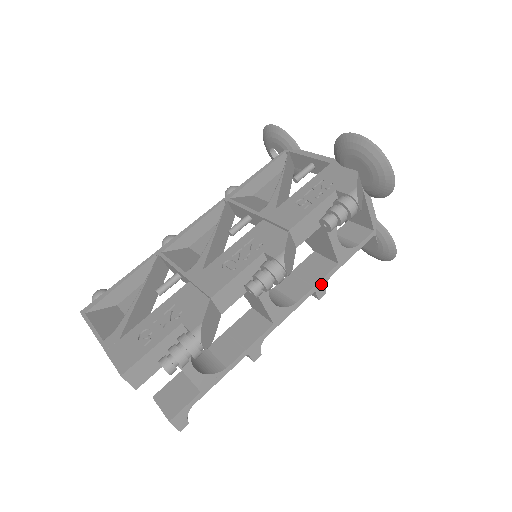
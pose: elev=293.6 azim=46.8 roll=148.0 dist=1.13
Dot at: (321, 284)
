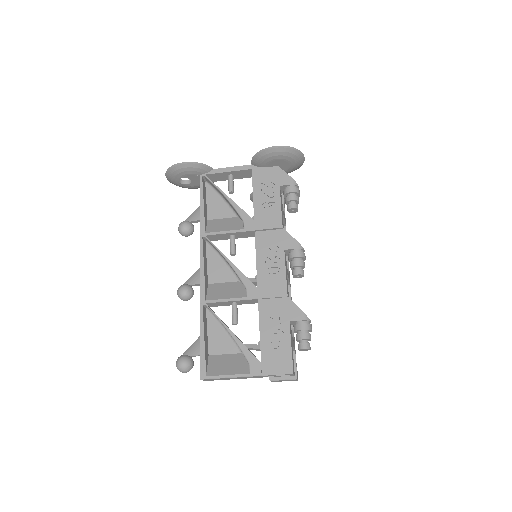
Dot at: occluded
